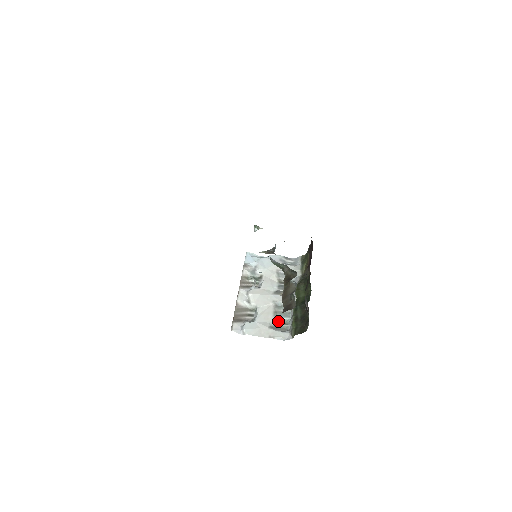
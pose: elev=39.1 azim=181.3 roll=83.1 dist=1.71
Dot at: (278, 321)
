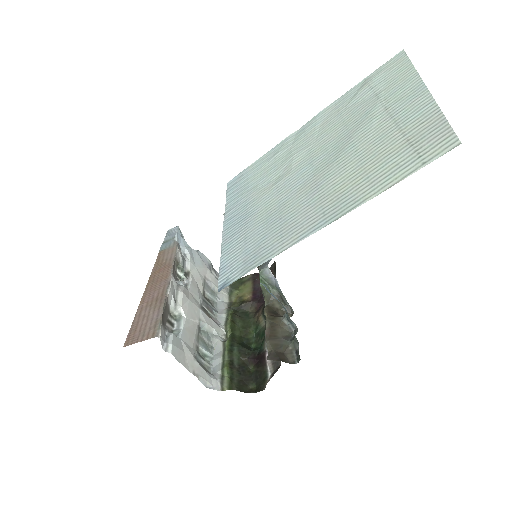
Dot at: (198, 351)
